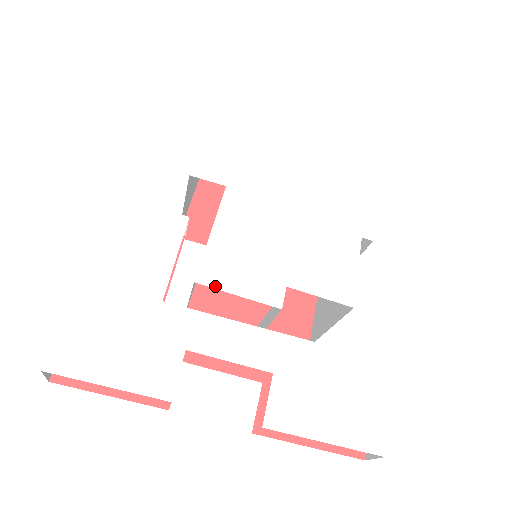
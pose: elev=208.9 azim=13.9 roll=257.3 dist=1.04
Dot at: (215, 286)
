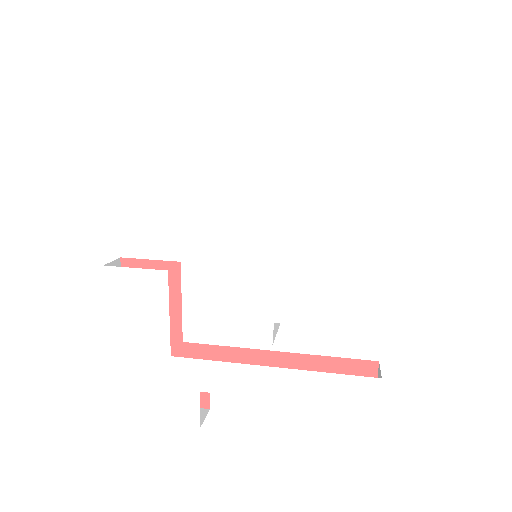
Dot at: (208, 335)
